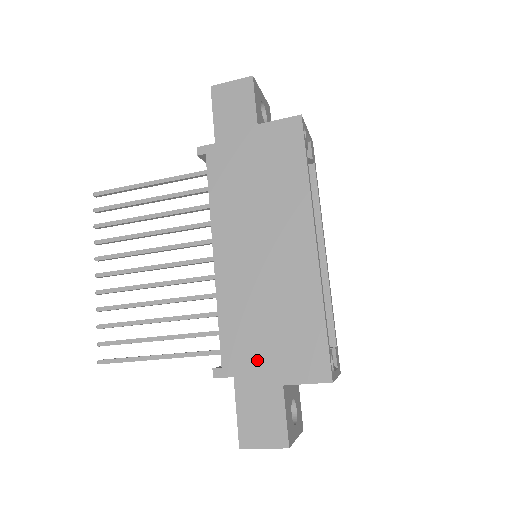
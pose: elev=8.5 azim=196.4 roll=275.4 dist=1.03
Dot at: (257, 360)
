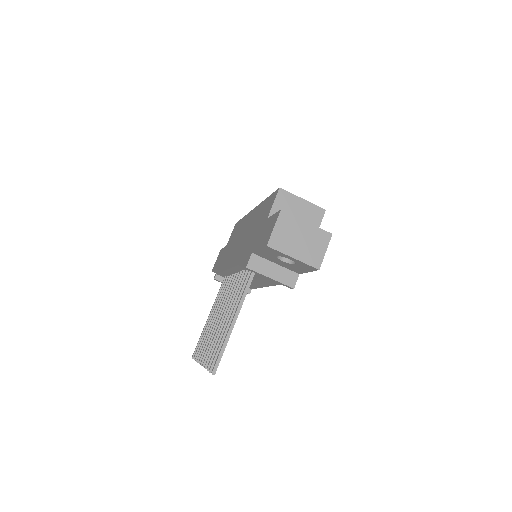
Dot at: (256, 237)
